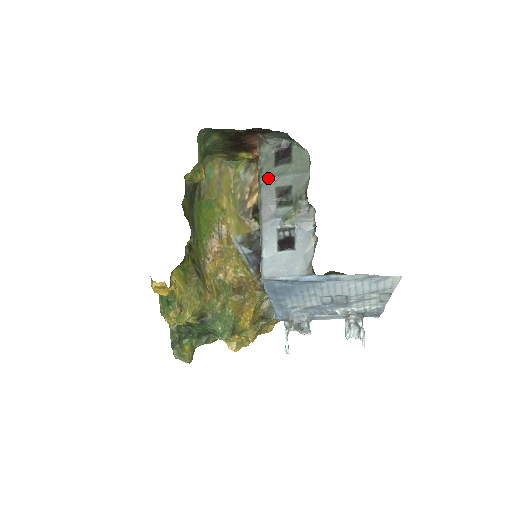
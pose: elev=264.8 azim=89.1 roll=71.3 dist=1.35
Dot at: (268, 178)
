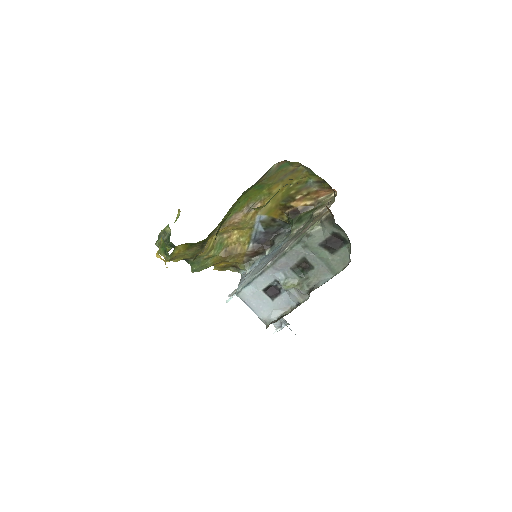
Dot at: (306, 247)
